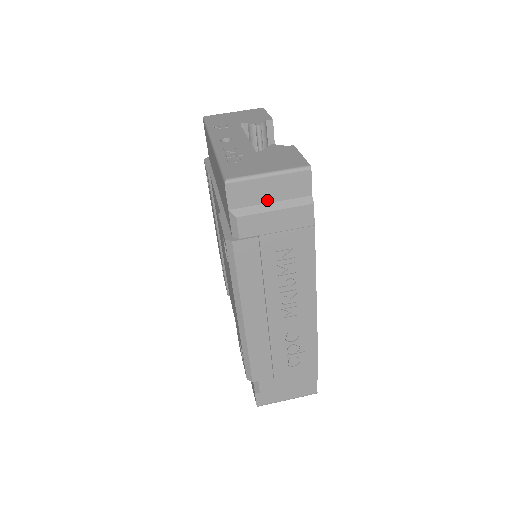
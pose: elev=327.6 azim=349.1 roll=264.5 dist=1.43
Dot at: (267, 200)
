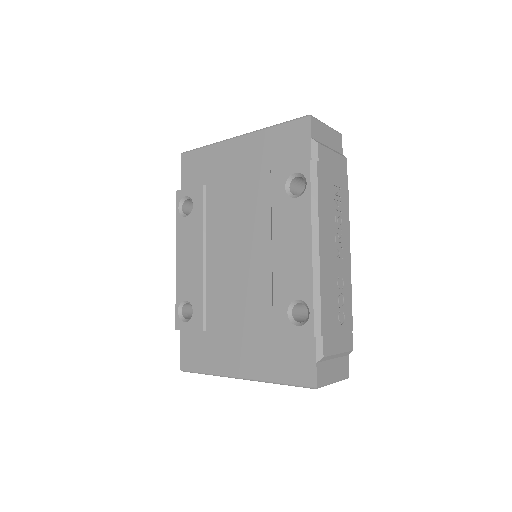
Dot at: (326, 143)
